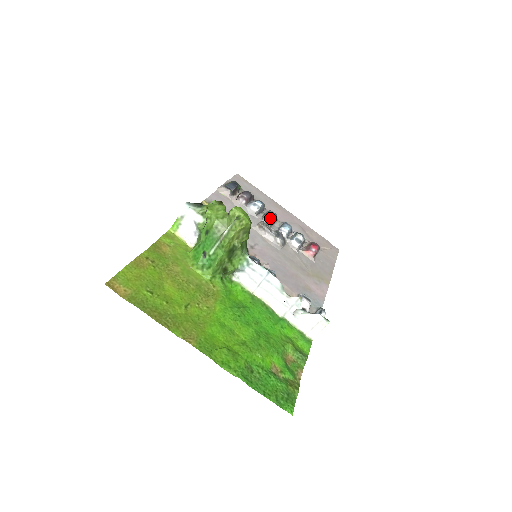
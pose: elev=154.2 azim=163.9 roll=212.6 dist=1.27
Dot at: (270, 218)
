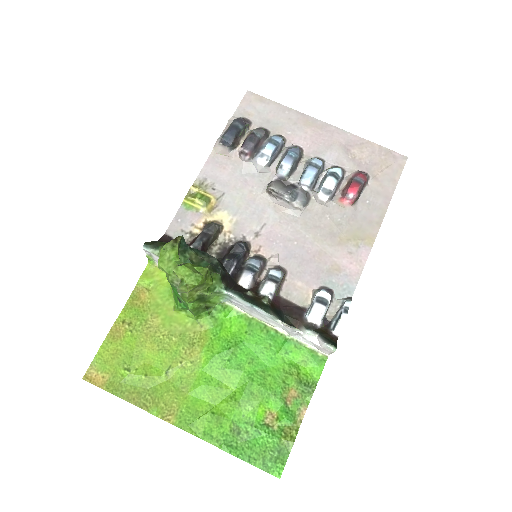
Dot at: (284, 170)
